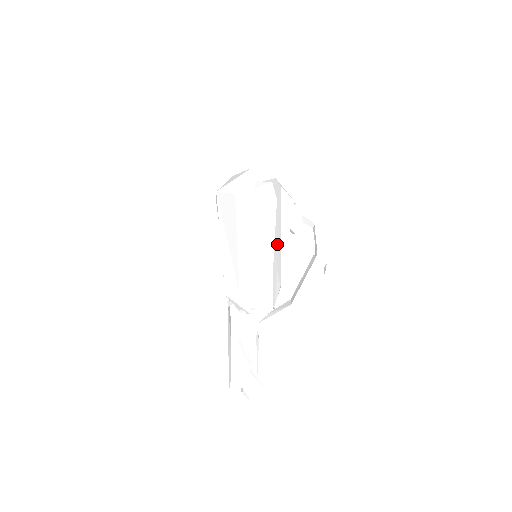
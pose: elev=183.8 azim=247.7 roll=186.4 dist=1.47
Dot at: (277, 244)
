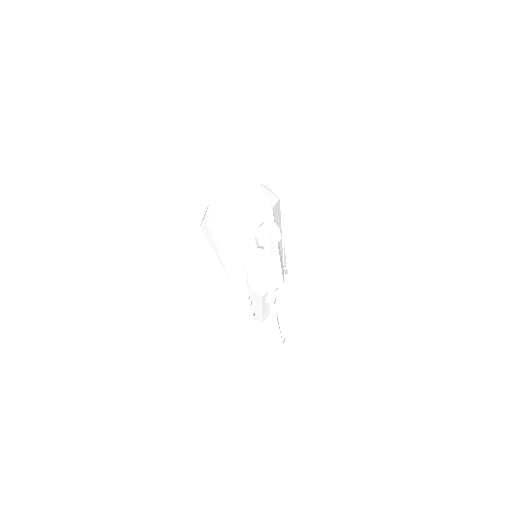
Dot at: (247, 262)
